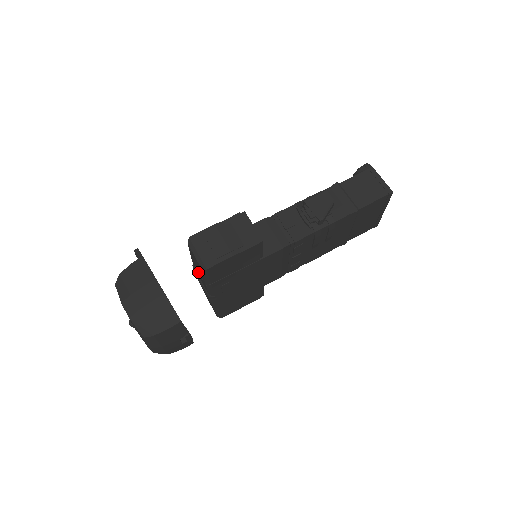
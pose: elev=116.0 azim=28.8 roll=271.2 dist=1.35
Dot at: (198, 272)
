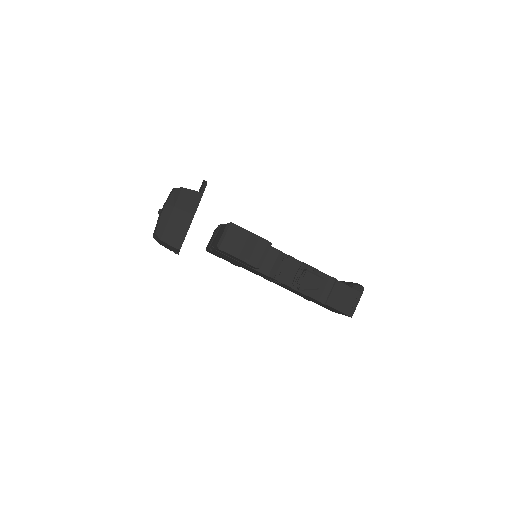
Dot at: (218, 234)
